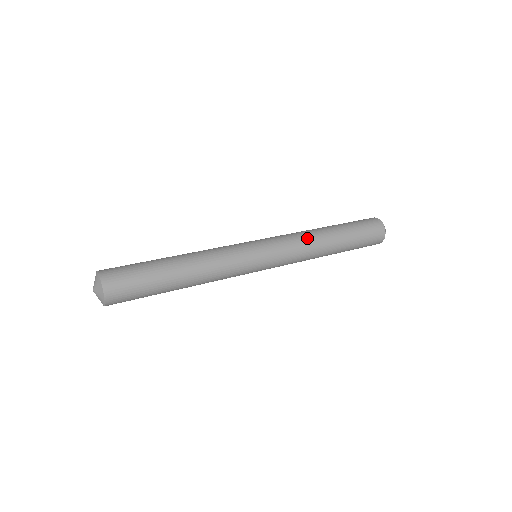
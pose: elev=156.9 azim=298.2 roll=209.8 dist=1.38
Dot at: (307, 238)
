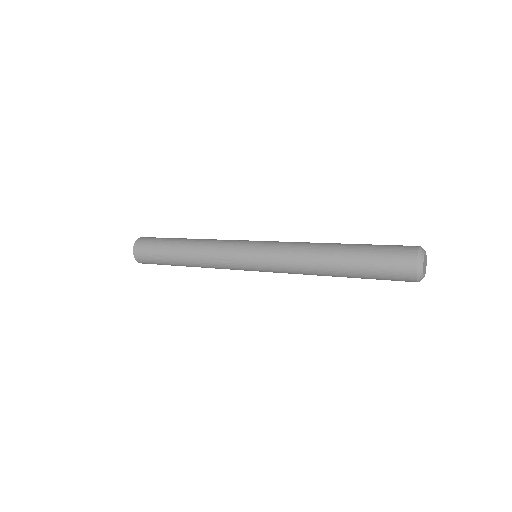
Dot at: (305, 243)
